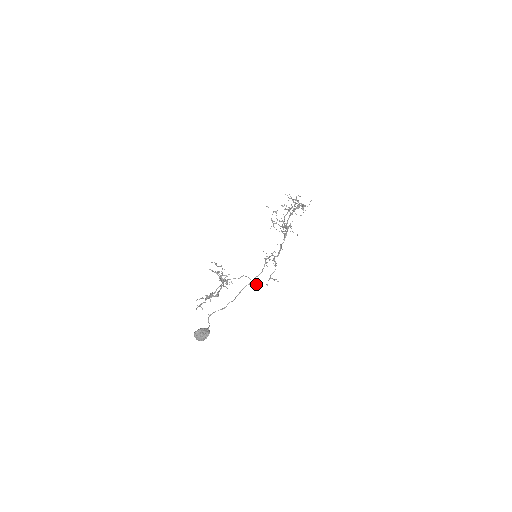
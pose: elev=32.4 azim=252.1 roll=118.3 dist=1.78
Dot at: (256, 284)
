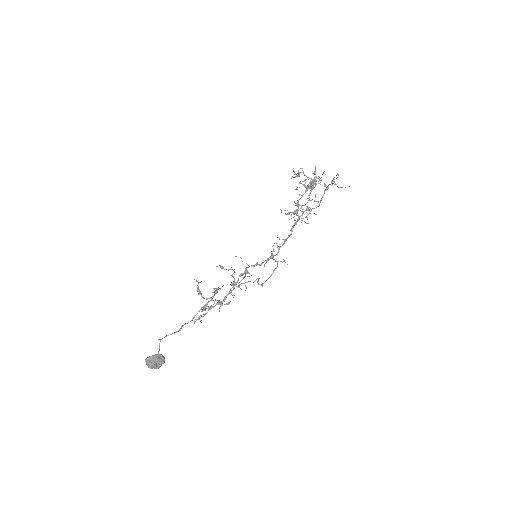
Dot at: (218, 300)
